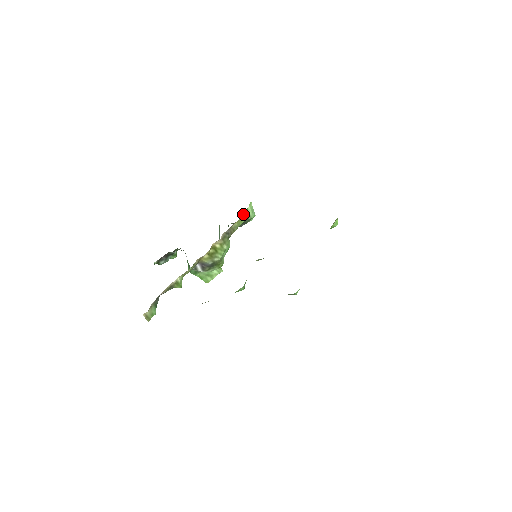
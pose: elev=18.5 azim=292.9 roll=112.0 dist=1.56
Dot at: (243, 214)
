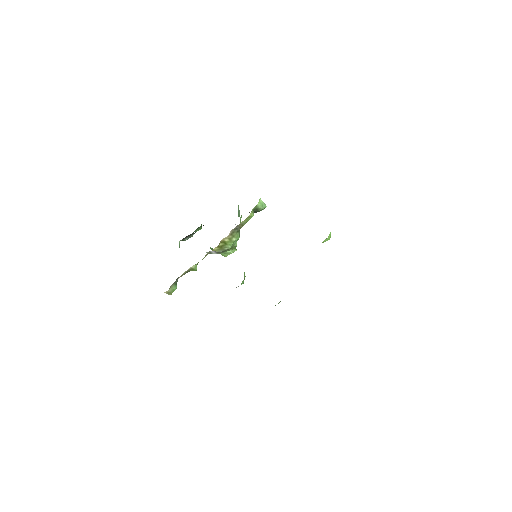
Dot at: (251, 212)
